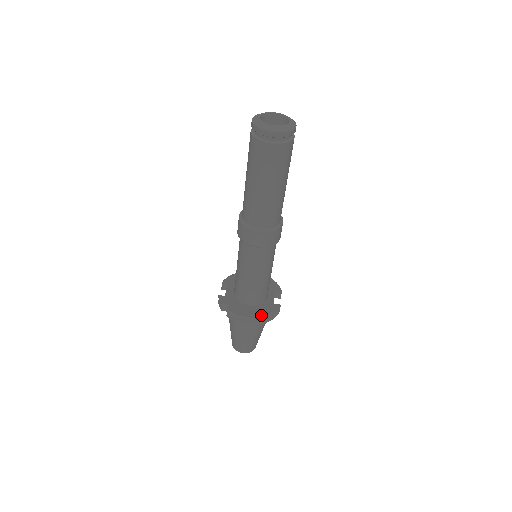
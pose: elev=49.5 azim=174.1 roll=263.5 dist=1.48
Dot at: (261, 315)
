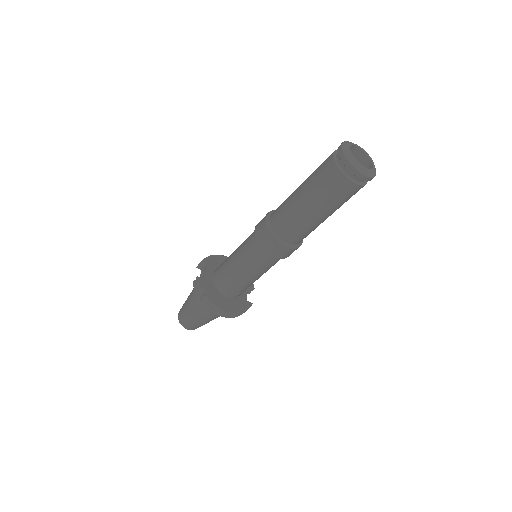
Dot at: (235, 311)
